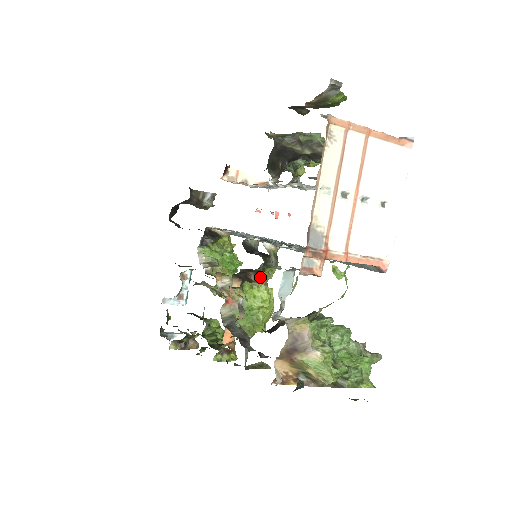
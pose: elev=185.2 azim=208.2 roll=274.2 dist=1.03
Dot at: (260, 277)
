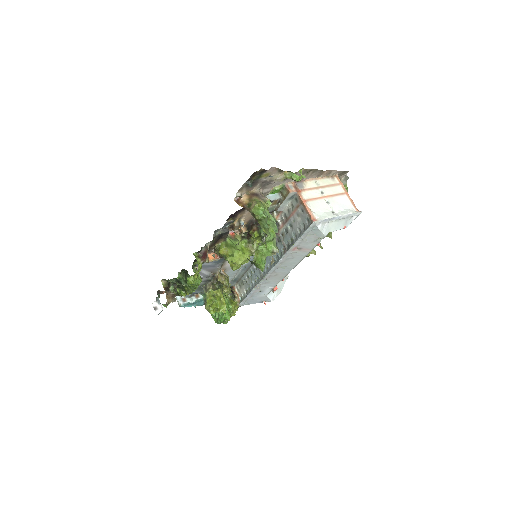
Dot at: (256, 233)
